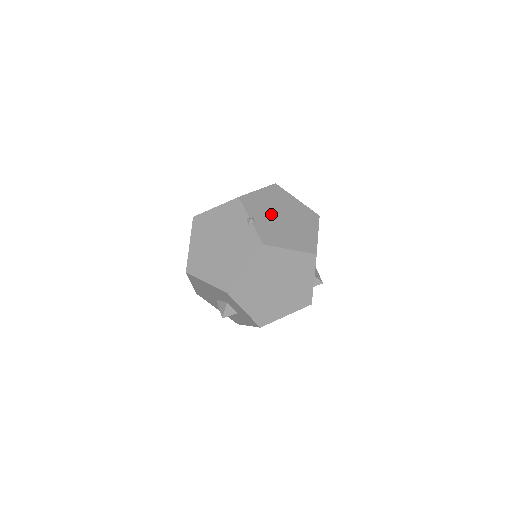
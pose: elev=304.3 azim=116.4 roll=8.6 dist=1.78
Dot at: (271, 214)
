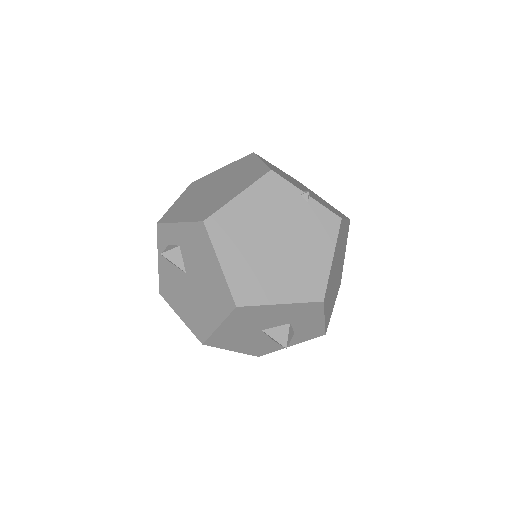
Dot at: (298, 185)
